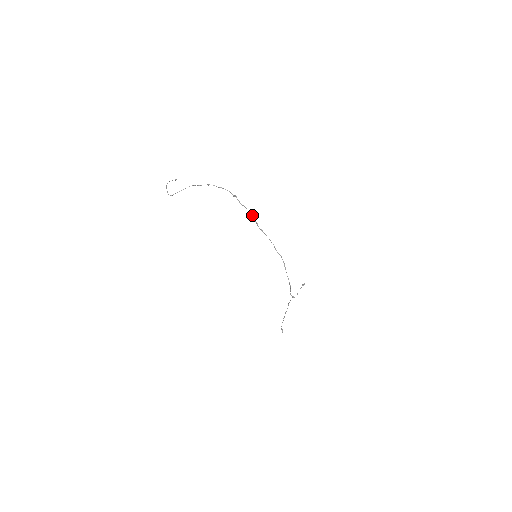
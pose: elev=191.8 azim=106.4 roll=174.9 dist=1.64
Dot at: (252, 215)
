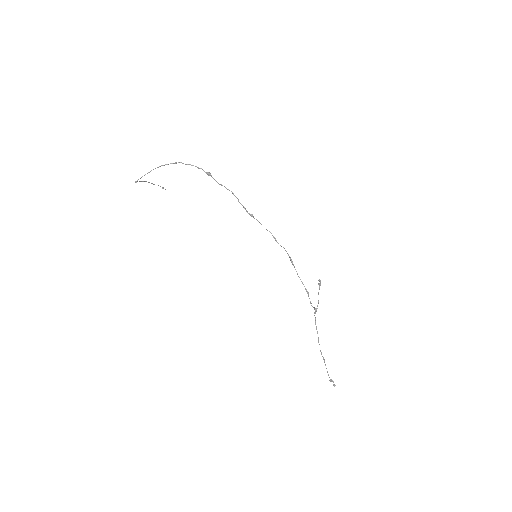
Dot at: (235, 196)
